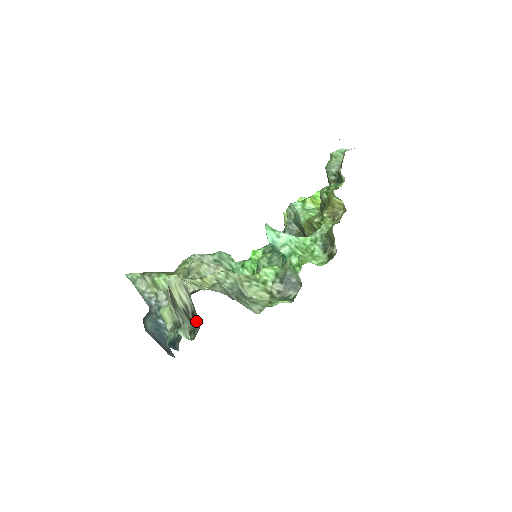
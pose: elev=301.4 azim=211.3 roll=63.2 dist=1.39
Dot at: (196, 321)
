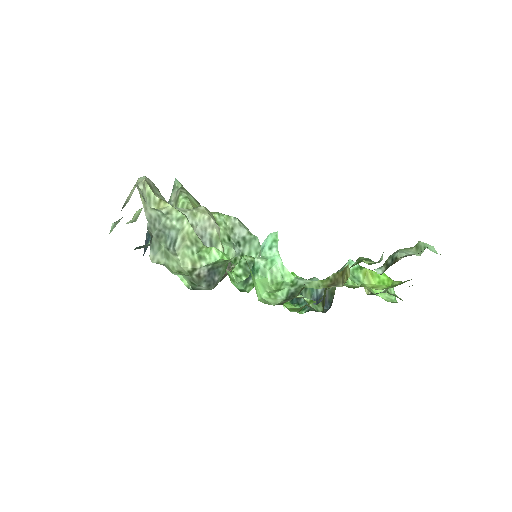
Dot at: occluded
